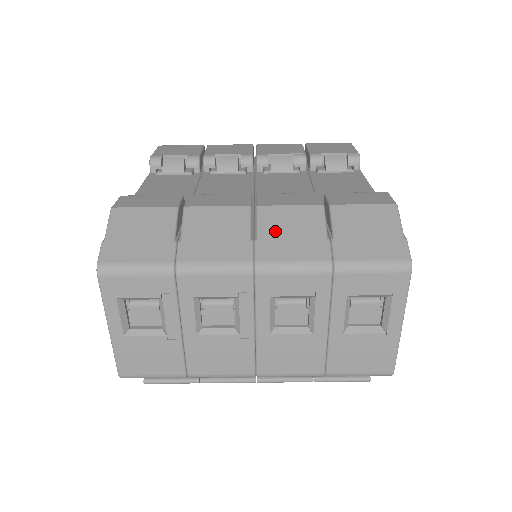
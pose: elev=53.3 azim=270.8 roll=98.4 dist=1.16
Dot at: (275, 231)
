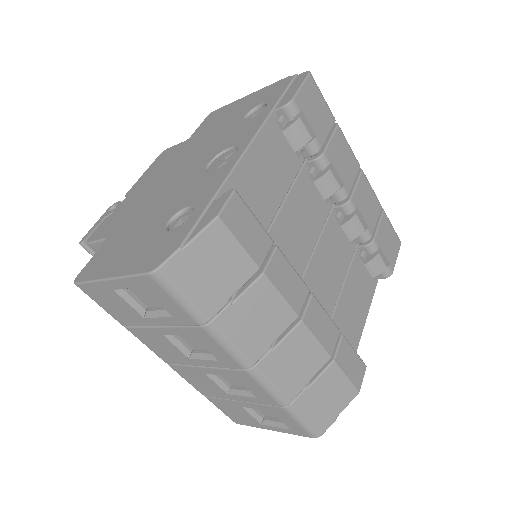
Dot at: (289, 353)
